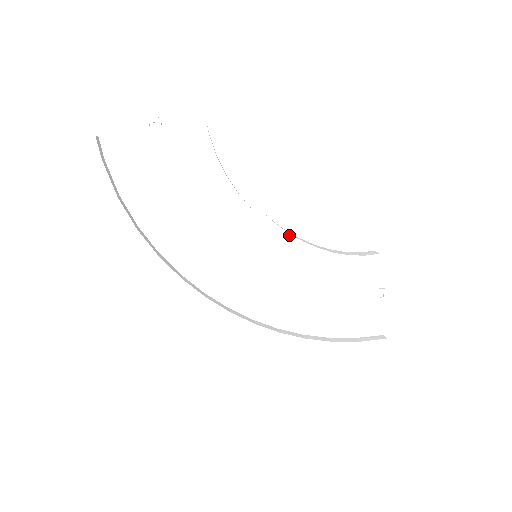
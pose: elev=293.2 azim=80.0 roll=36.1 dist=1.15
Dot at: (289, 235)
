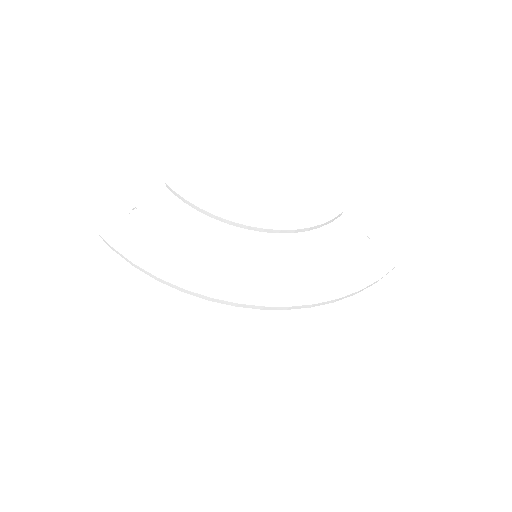
Dot at: (267, 227)
